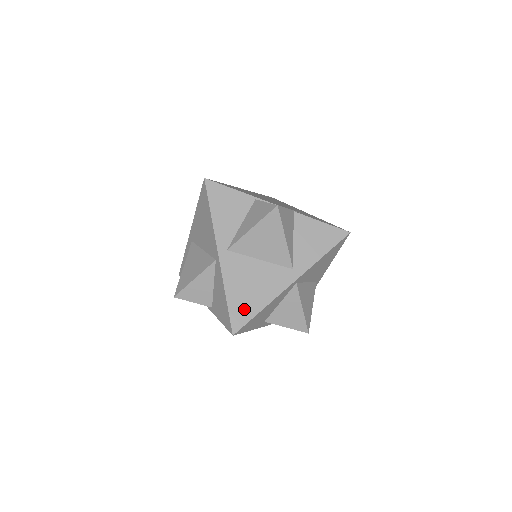
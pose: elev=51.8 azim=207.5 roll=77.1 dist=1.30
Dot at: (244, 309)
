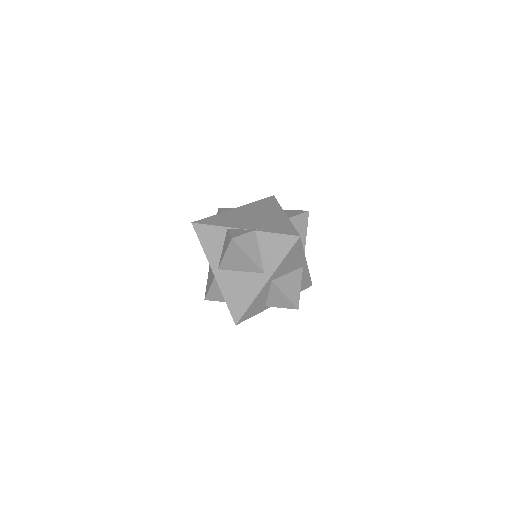
Dot at: (238, 307)
